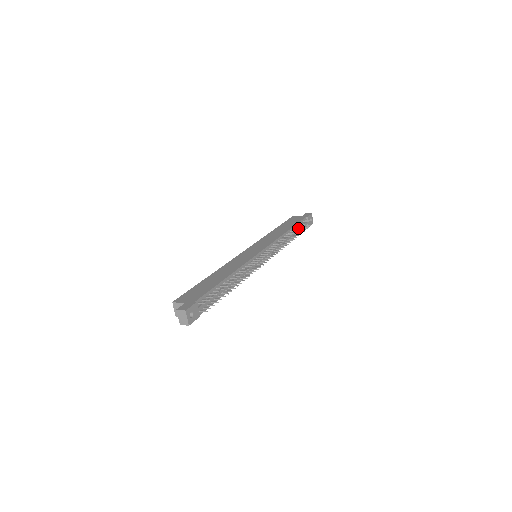
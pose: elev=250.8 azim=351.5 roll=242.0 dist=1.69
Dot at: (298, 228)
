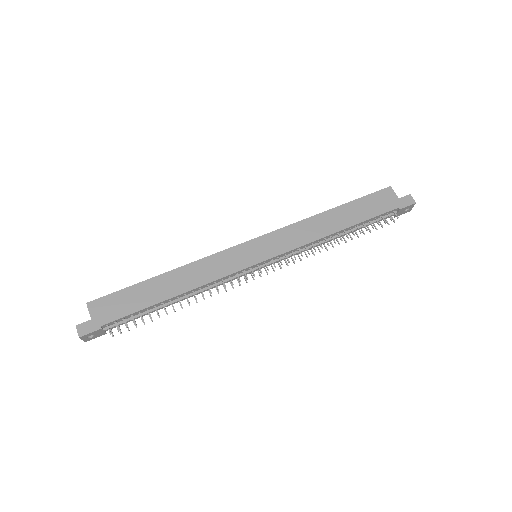
Dot at: (359, 231)
